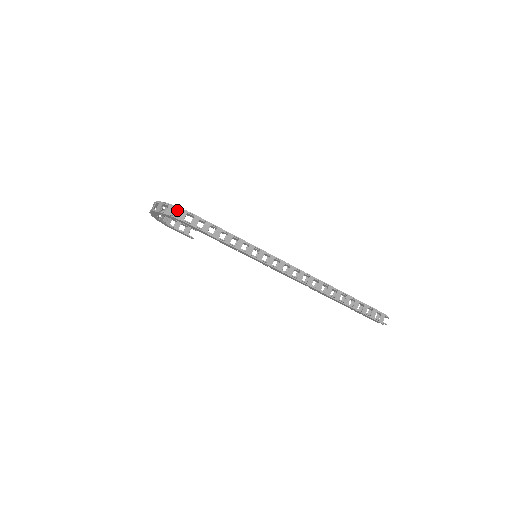
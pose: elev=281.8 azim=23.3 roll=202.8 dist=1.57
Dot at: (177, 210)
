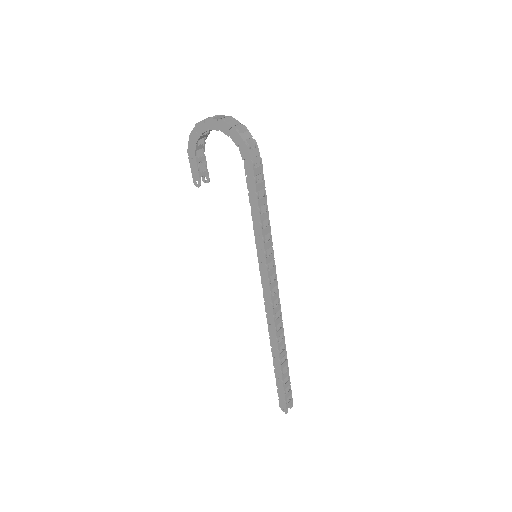
Dot at: (248, 143)
